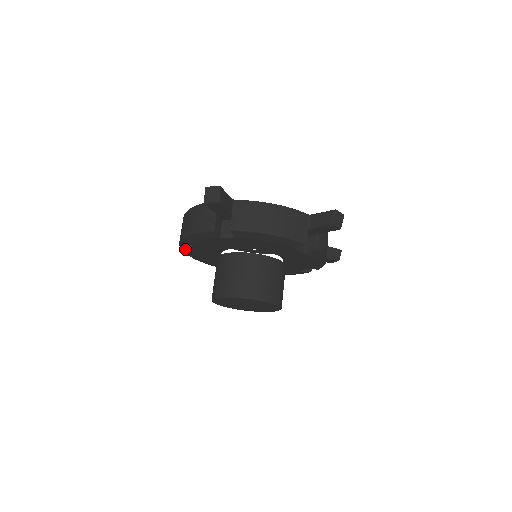
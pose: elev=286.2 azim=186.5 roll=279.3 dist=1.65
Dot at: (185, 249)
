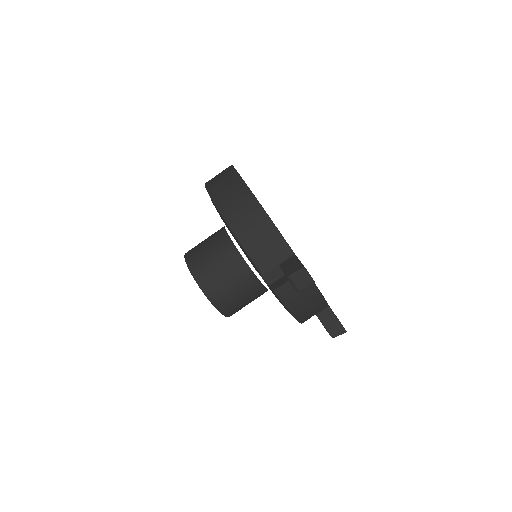
Dot at: occluded
